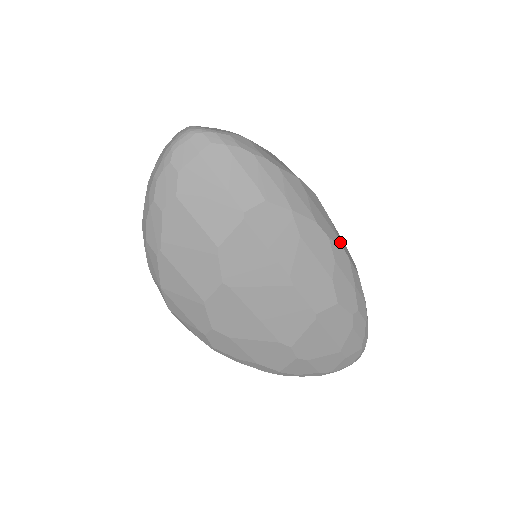
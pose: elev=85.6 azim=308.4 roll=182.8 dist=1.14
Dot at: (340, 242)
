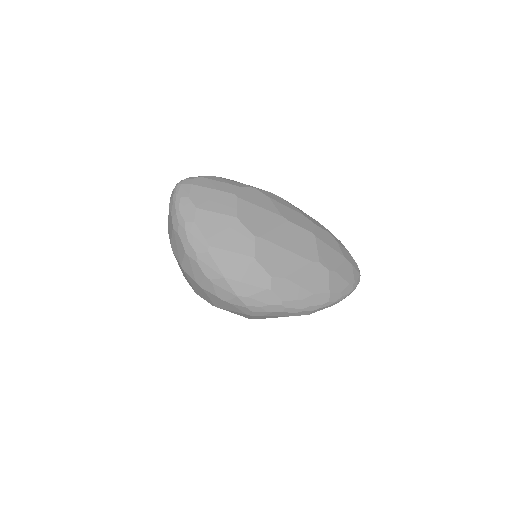
Dot at: occluded
